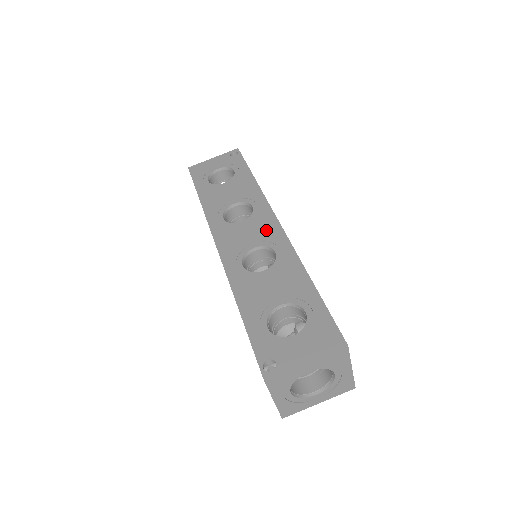
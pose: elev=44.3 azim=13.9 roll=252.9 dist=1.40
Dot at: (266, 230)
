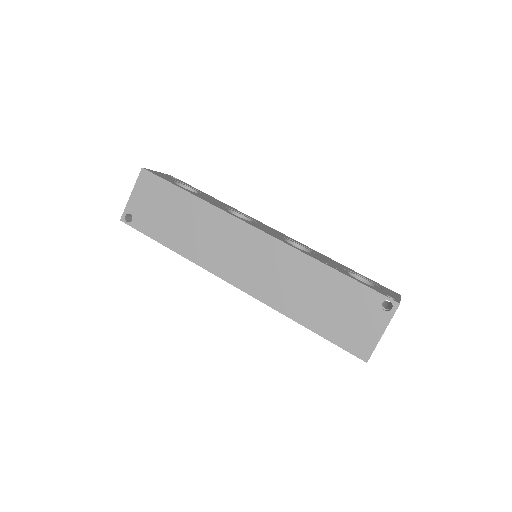
Dot at: (277, 232)
